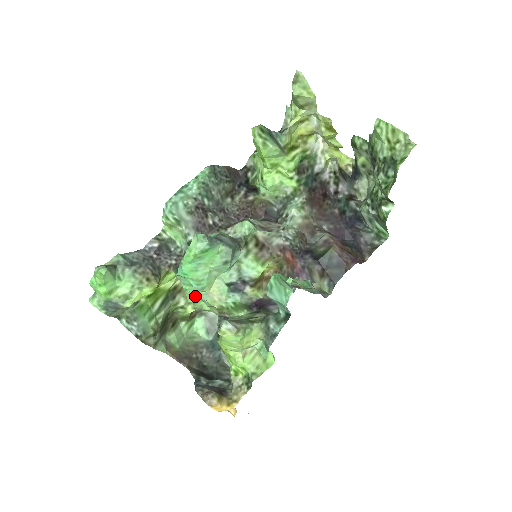
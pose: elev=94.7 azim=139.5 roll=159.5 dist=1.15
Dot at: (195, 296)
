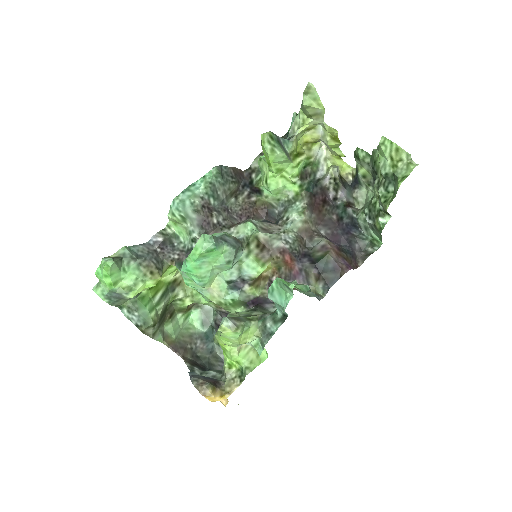
Dot at: (194, 290)
